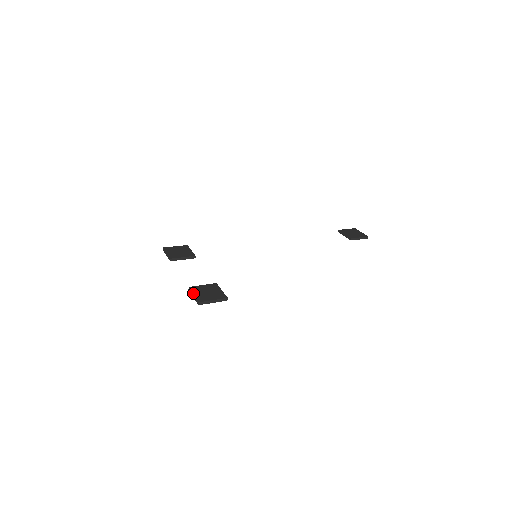
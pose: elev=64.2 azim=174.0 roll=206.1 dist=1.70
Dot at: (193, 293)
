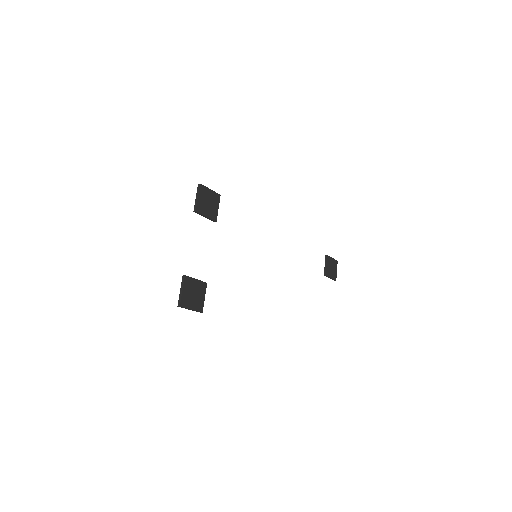
Dot at: (183, 289)
